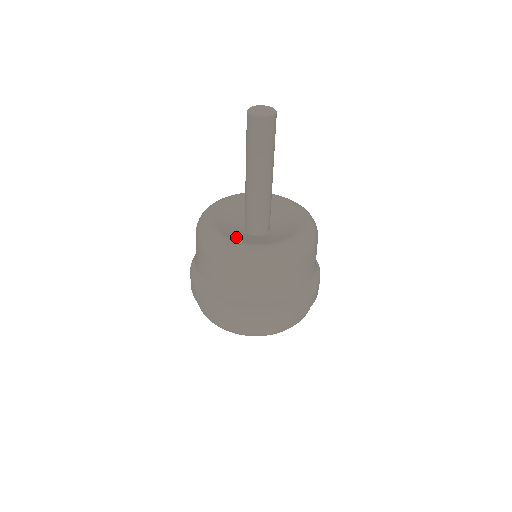
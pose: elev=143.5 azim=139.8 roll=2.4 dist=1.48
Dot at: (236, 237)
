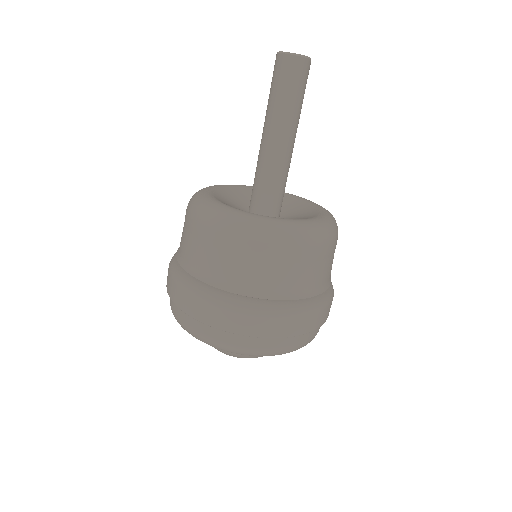
Dot at: (224, 201)
